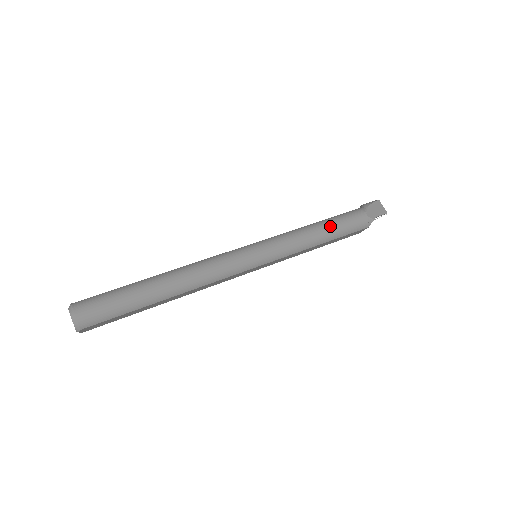
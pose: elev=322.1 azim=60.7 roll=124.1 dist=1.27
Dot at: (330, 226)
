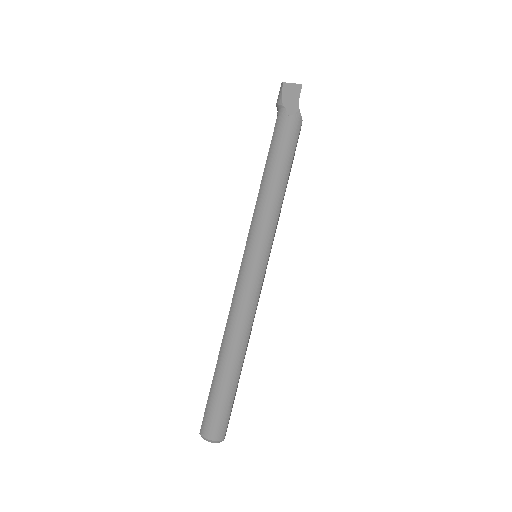
Dot at: (276, 166)
